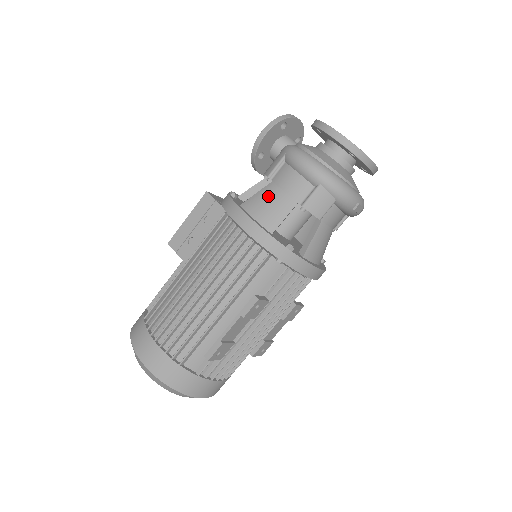
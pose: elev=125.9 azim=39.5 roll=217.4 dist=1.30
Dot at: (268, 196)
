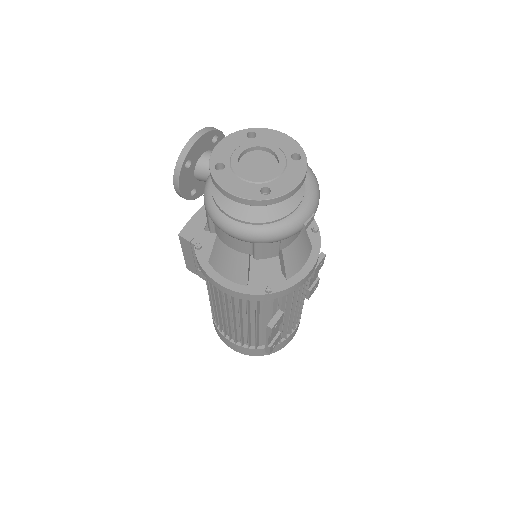
Dot at: (222, 255)
